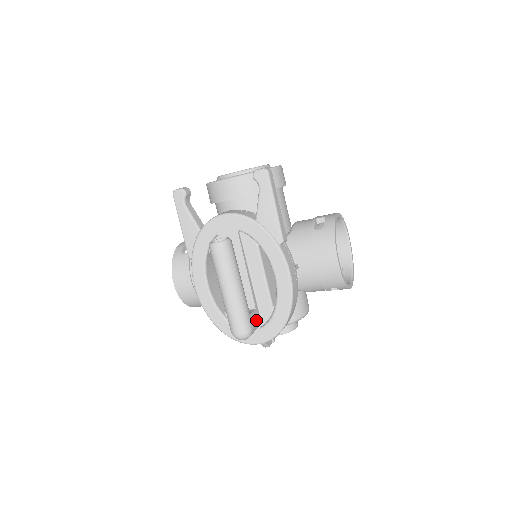
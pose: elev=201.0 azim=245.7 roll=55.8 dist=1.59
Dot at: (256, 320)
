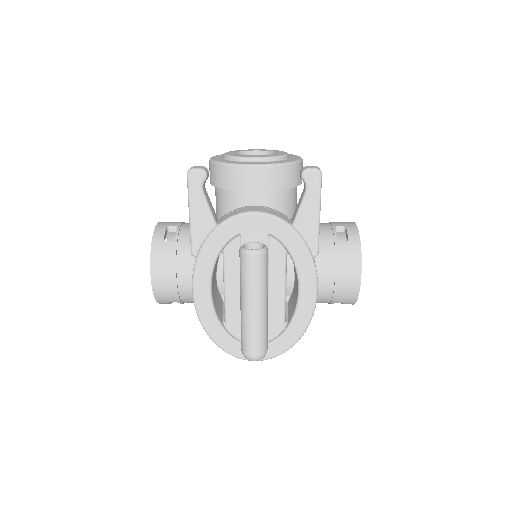
Dot at: occluded
